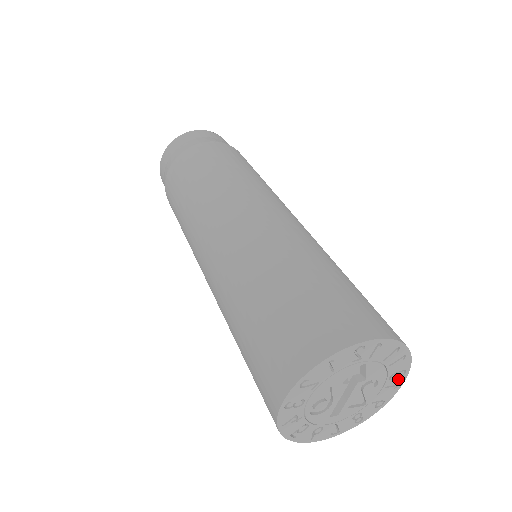
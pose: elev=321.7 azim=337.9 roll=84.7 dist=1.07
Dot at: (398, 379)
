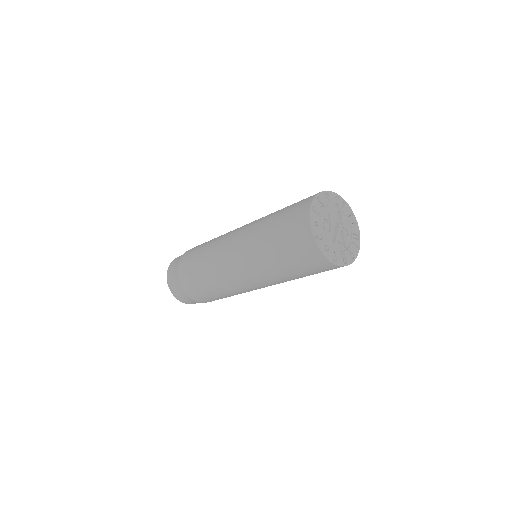
Dot at: (357, 241)
